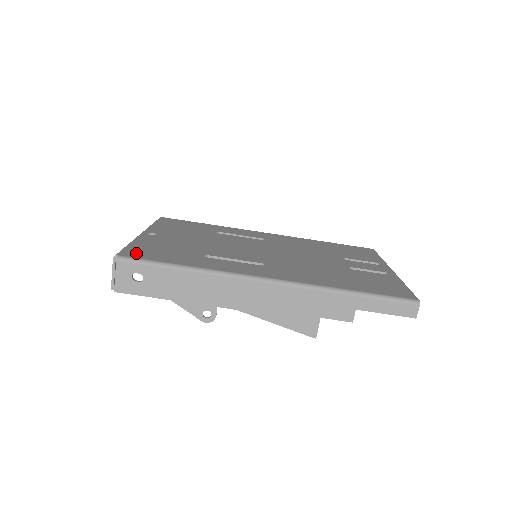
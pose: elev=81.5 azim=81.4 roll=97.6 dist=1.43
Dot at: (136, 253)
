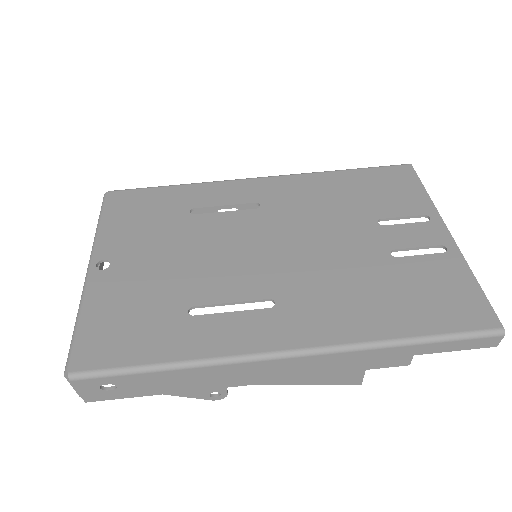
Dot at: (92, 352)
